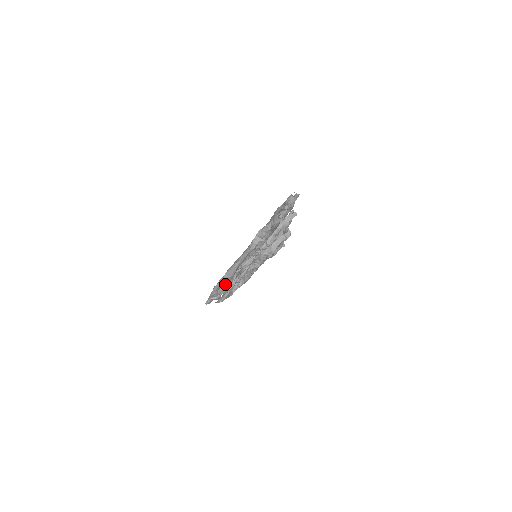
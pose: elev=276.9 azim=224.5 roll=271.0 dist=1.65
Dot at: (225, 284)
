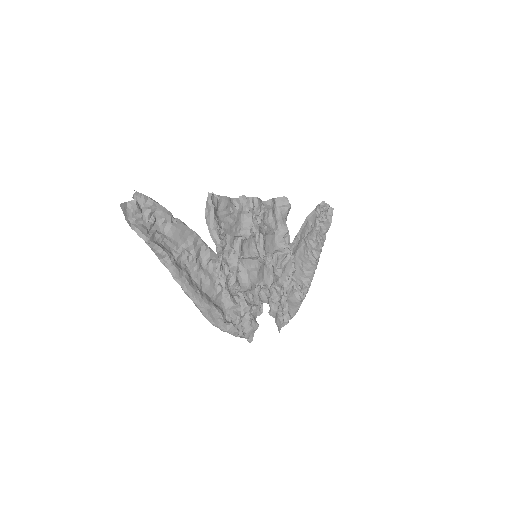
Dot at: (219, 316)
